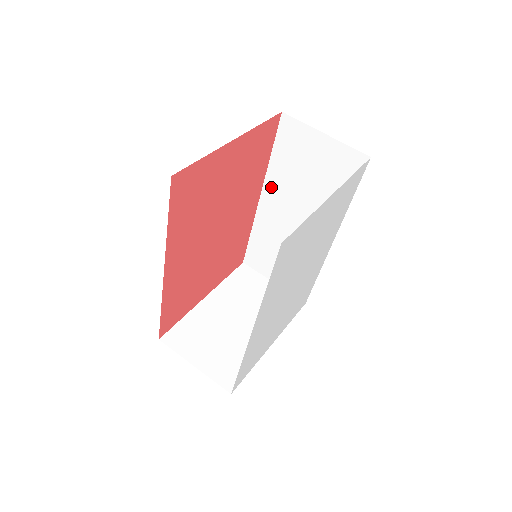
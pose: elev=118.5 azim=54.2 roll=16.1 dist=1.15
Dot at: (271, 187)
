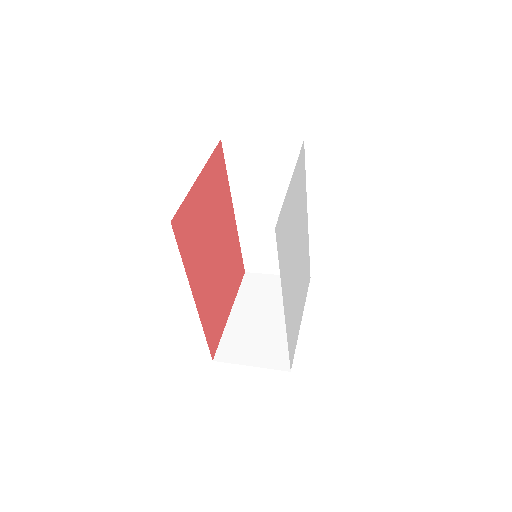
Dot at: (239, 200)
